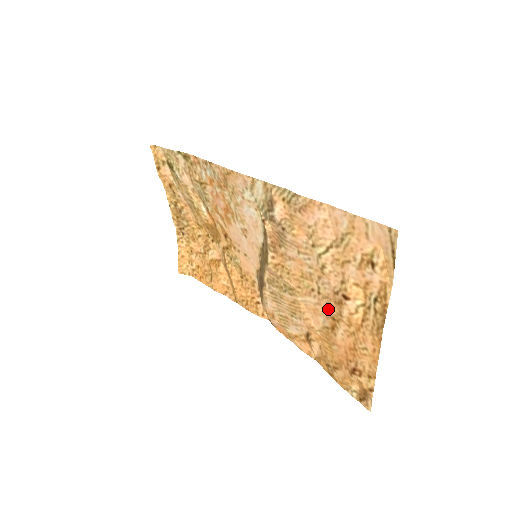
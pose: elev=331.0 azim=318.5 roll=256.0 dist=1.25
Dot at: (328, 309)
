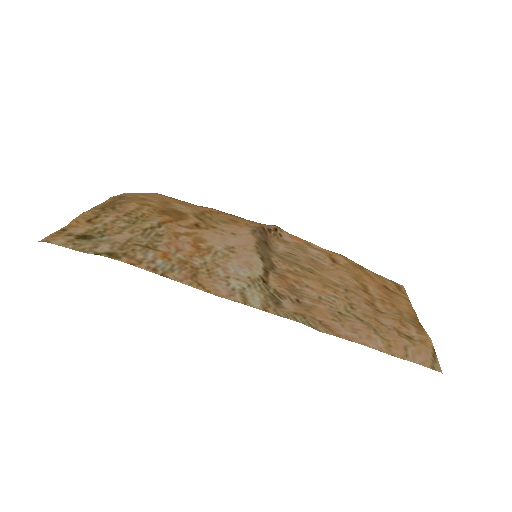
Dot at: (358, 291)
